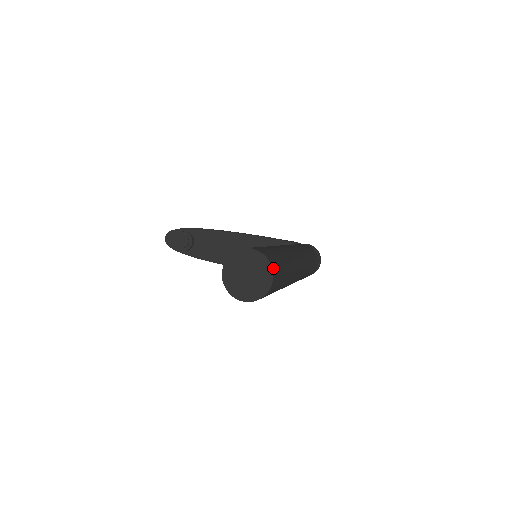
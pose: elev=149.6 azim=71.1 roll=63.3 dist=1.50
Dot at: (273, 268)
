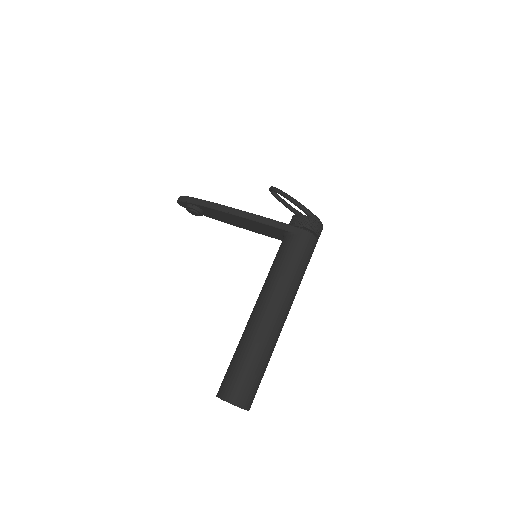
Dot at: (246, 407)
